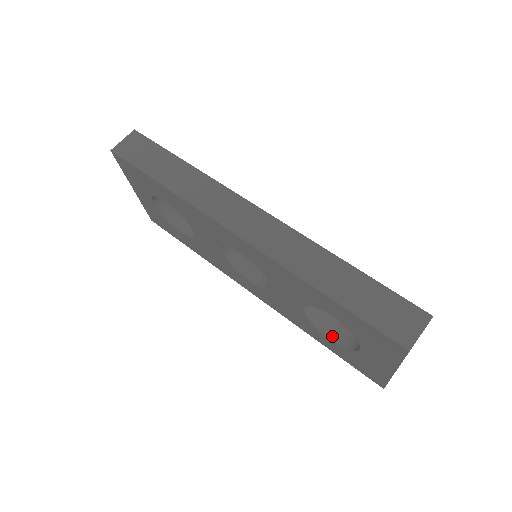
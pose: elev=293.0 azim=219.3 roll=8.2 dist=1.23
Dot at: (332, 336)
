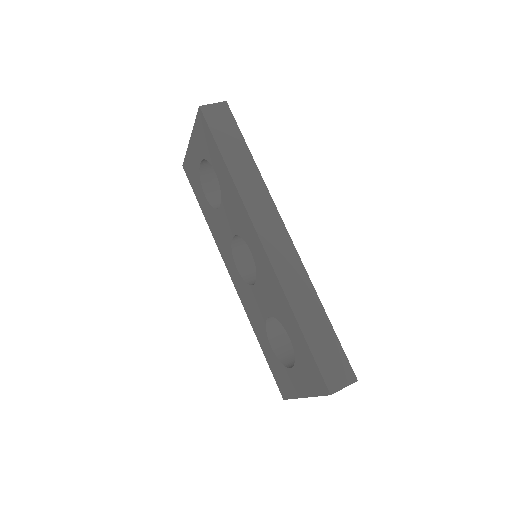
Dot at: (273, 345)
